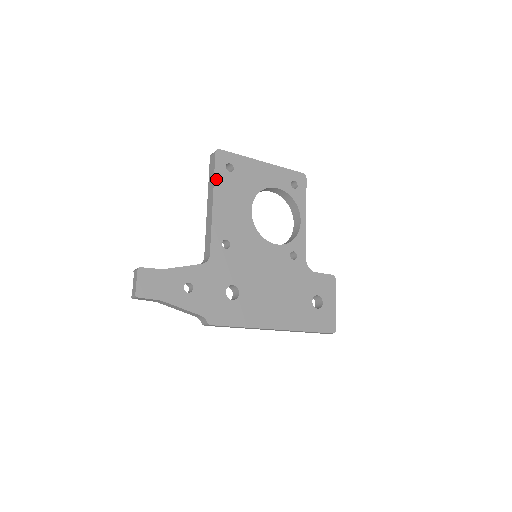
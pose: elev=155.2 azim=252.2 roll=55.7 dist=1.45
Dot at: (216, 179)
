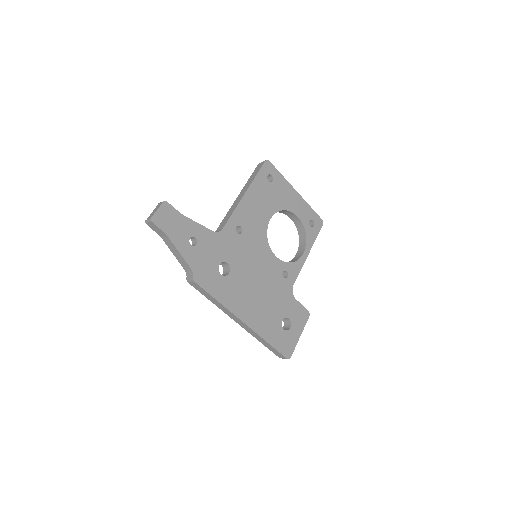
Dot at: (256, 179)
